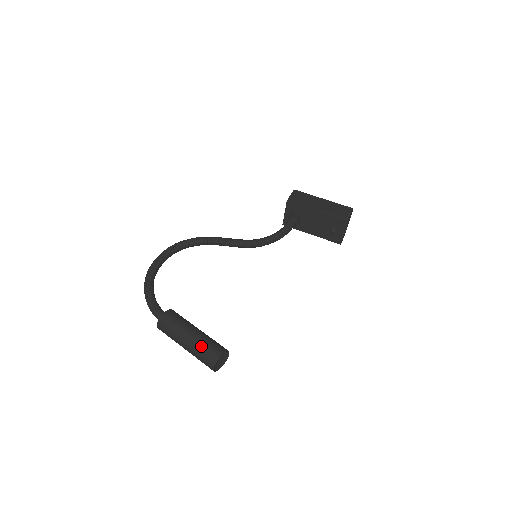
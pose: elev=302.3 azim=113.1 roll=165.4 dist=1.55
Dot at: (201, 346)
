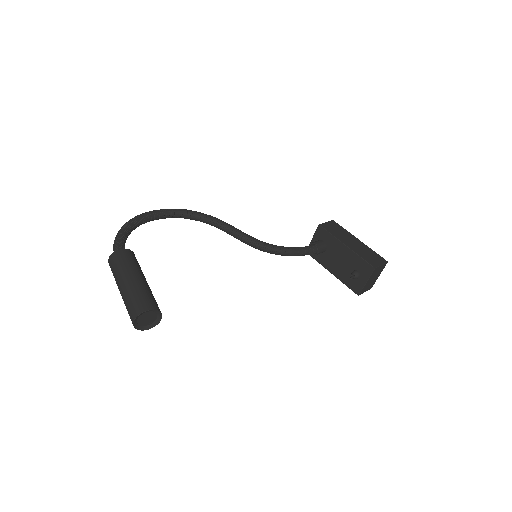
Dot at: (135, 293)
